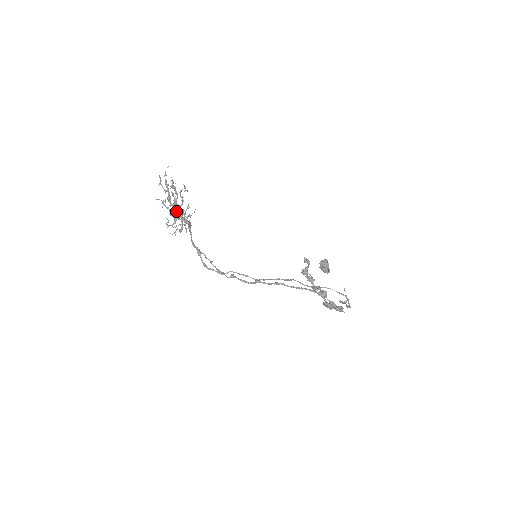
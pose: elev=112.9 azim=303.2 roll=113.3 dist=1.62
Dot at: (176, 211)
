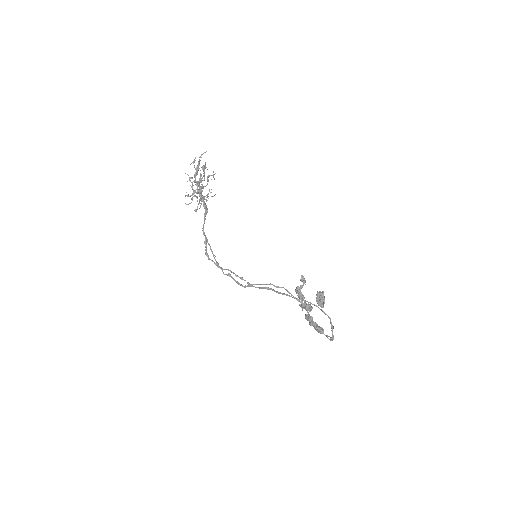
Dot at: occluded
